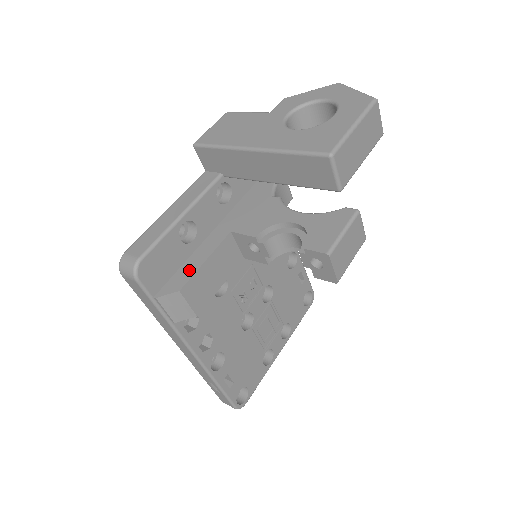
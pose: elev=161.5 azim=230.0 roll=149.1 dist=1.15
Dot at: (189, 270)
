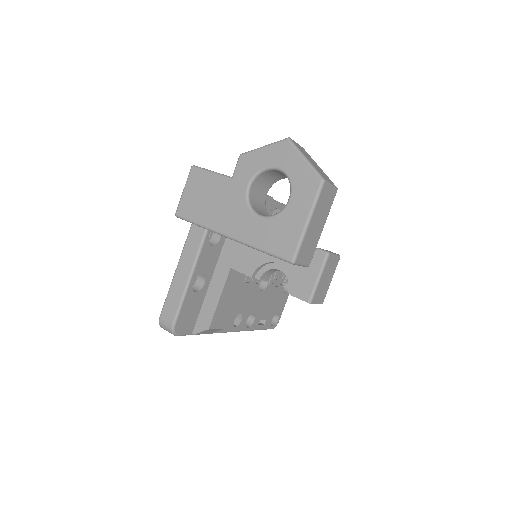
Dot at: (210, 309)
